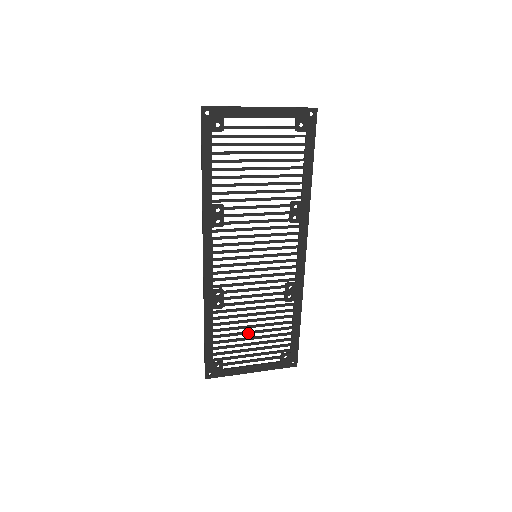
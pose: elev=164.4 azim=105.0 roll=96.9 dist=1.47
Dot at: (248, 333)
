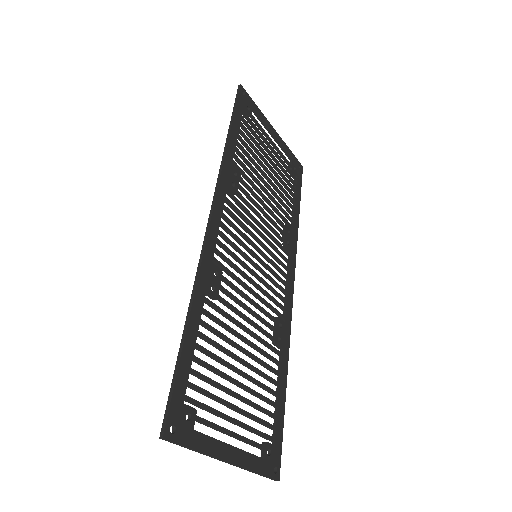
Dot at: (235, 368)
